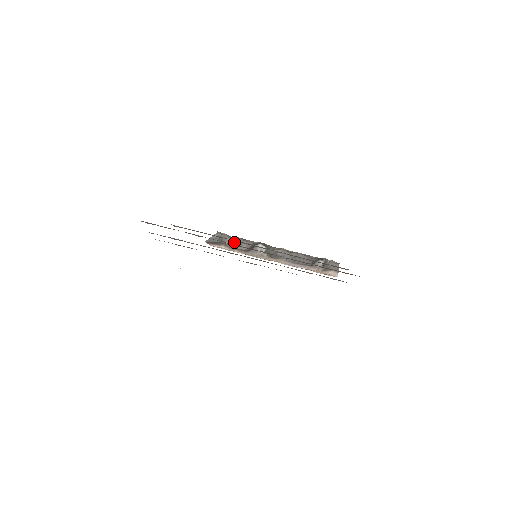
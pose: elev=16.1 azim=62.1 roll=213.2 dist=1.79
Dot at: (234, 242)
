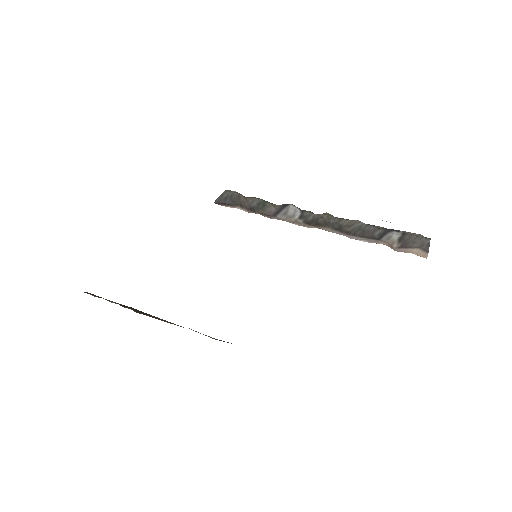
Dot at: (252, 203)
